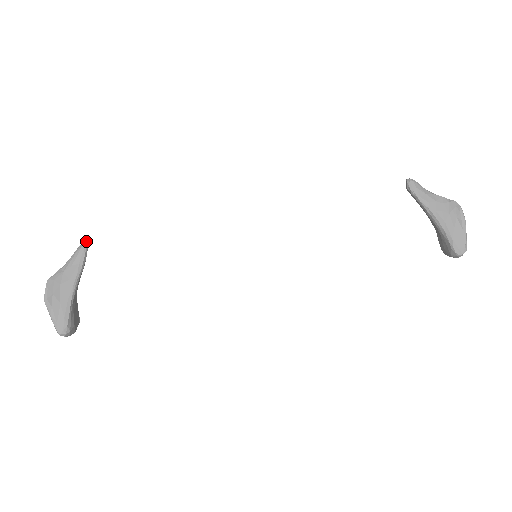
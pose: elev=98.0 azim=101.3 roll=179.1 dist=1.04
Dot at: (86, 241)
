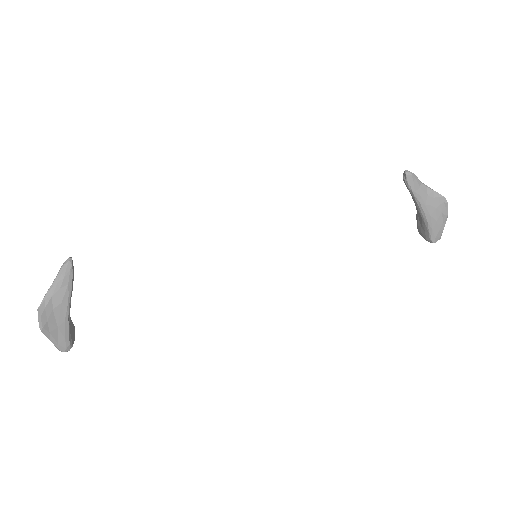
Dot at: (70, 259)
